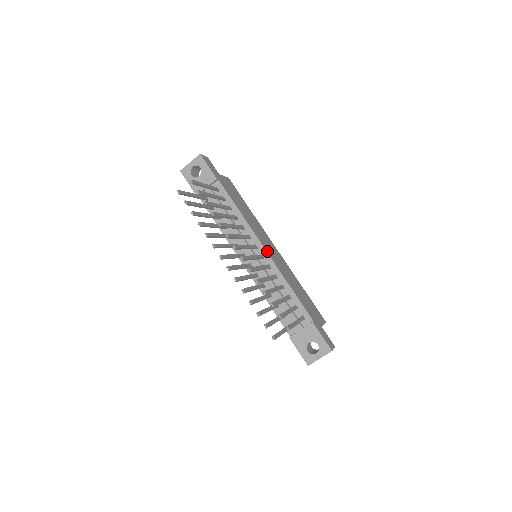
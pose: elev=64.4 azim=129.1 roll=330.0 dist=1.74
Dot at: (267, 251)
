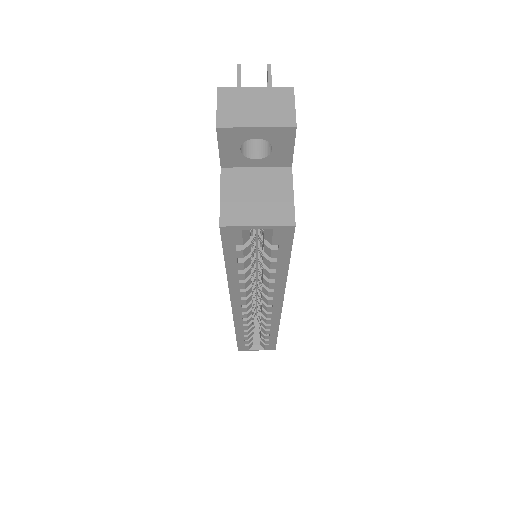
Dot at: occluded
